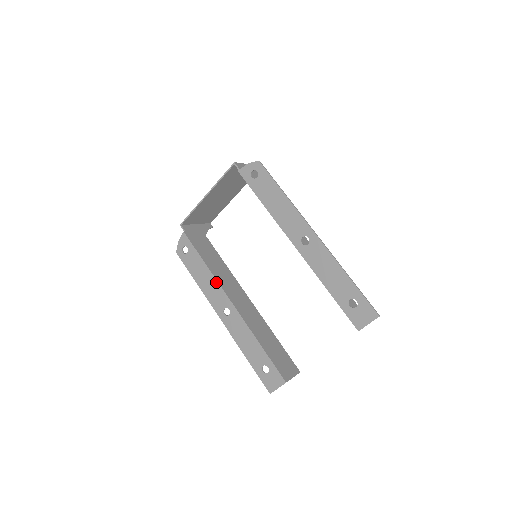
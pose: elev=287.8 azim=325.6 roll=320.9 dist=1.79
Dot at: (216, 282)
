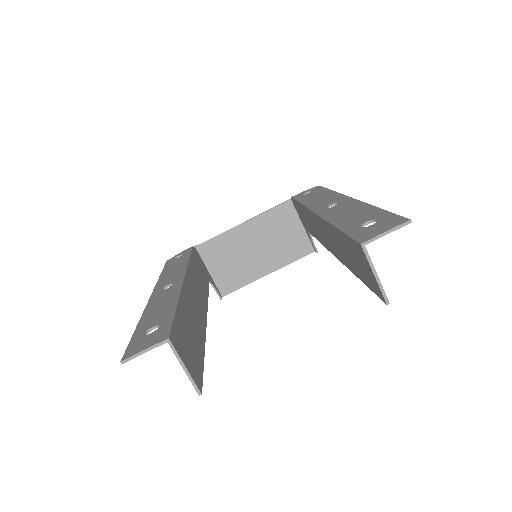
Dot at: (185, 267)
